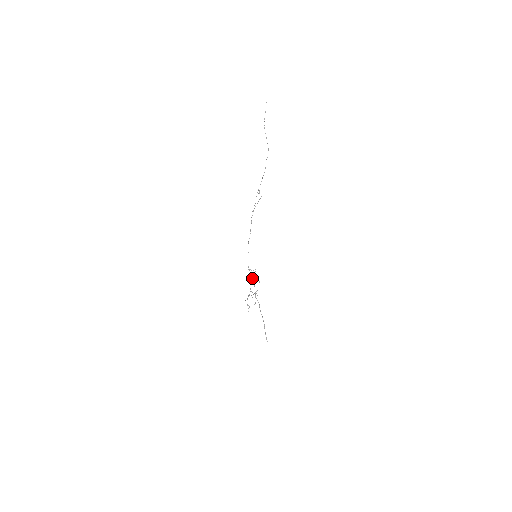
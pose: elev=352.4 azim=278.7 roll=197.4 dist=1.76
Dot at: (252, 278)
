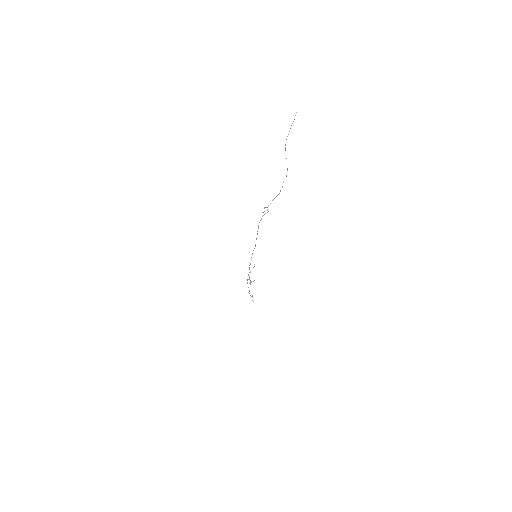
Dot at: (249, 269)
